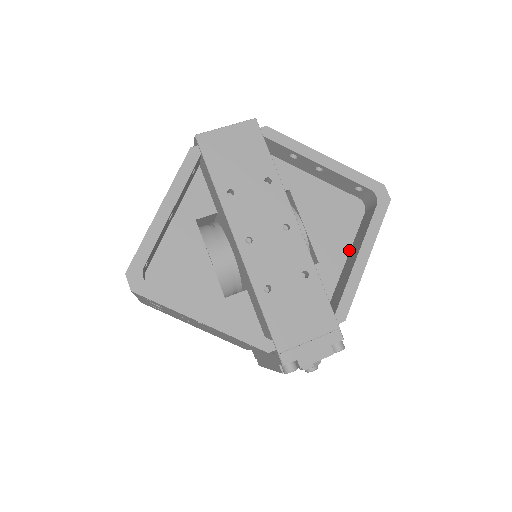
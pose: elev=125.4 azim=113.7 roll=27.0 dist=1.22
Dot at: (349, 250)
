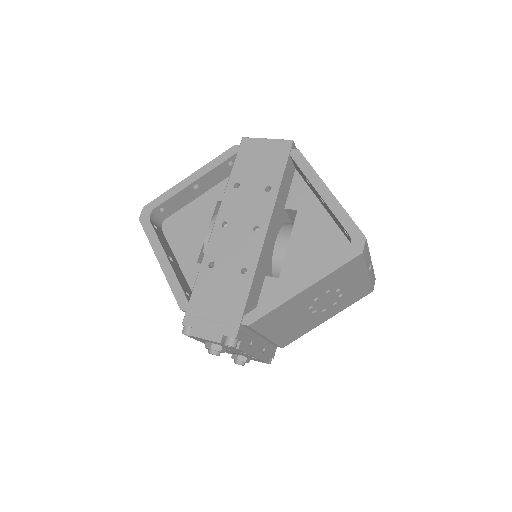
Dot at: occluded
